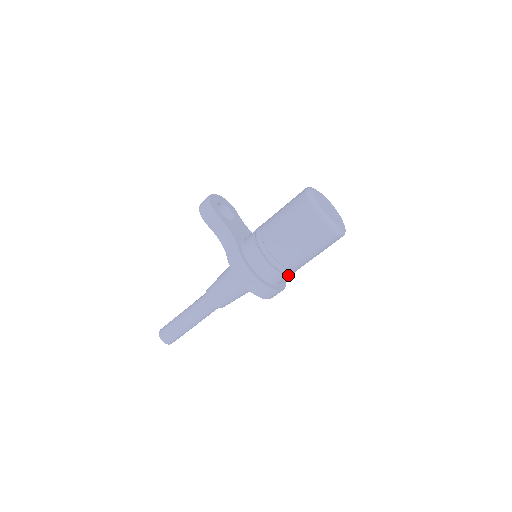
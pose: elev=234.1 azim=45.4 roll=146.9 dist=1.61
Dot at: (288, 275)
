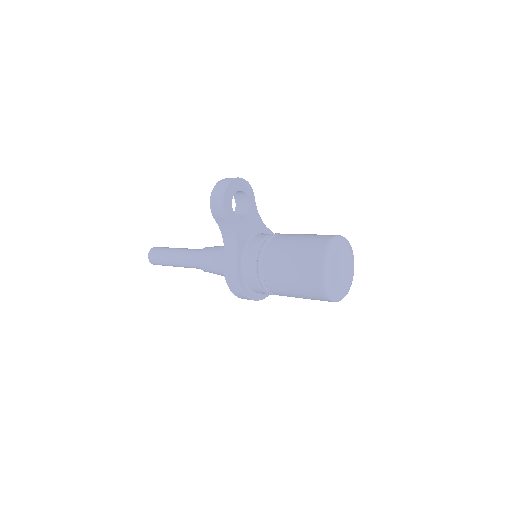
Dot at: occluded
